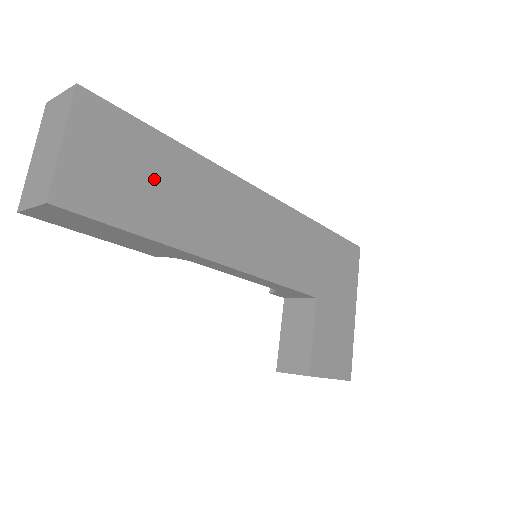
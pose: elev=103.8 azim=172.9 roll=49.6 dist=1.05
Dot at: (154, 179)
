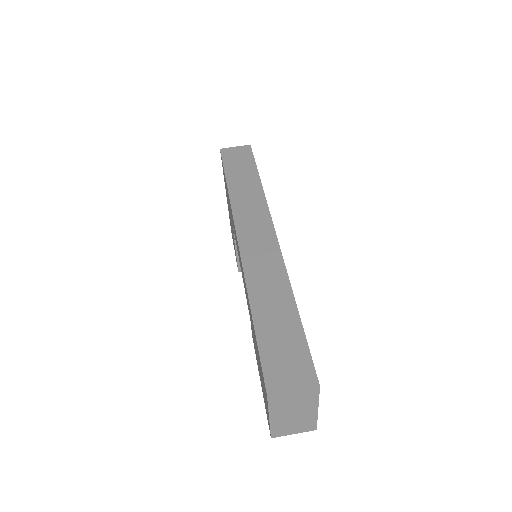
Dot at: occluded
